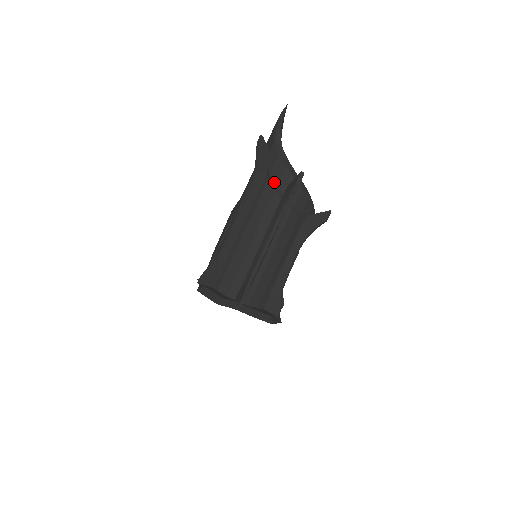
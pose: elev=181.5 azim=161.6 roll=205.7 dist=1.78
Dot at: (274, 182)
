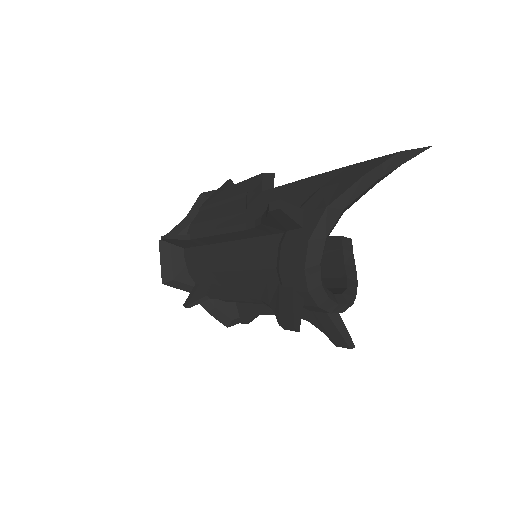
Dot at: (279, 262)
